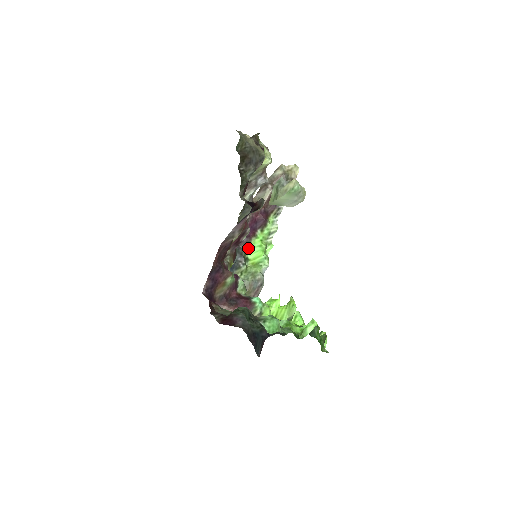
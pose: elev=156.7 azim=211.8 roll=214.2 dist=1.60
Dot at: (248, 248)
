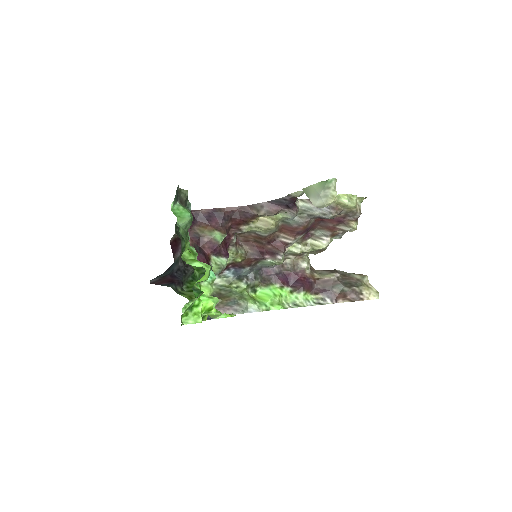
Dot at: (266, 284)
